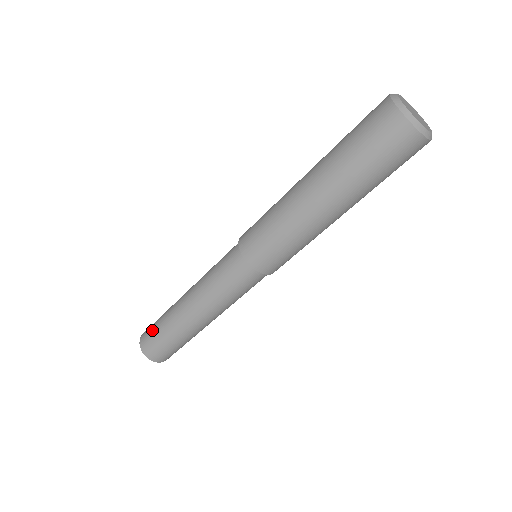
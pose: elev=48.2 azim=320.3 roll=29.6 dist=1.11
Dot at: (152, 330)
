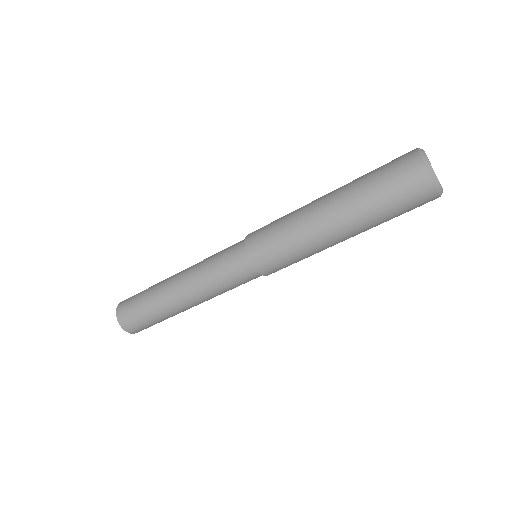
Dot at: (136, 294)
